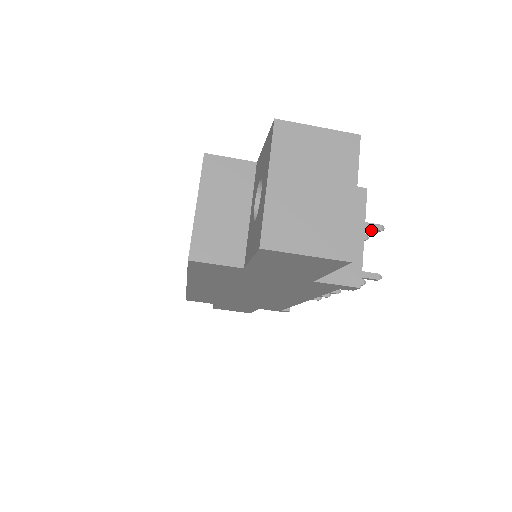
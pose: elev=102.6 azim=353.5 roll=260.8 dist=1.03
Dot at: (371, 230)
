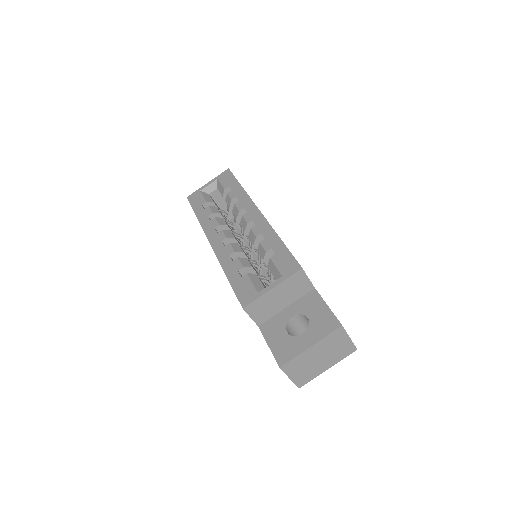
Dot at: occluded
